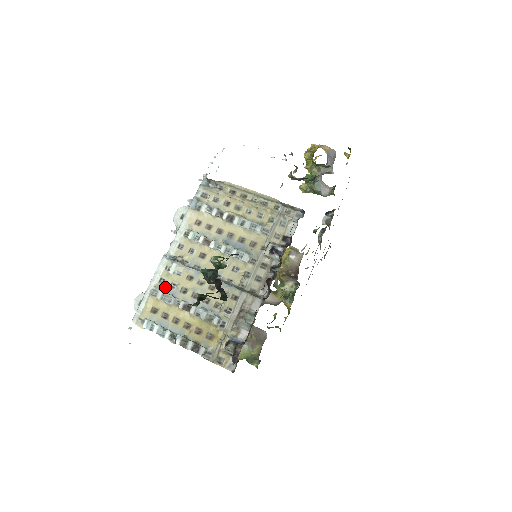
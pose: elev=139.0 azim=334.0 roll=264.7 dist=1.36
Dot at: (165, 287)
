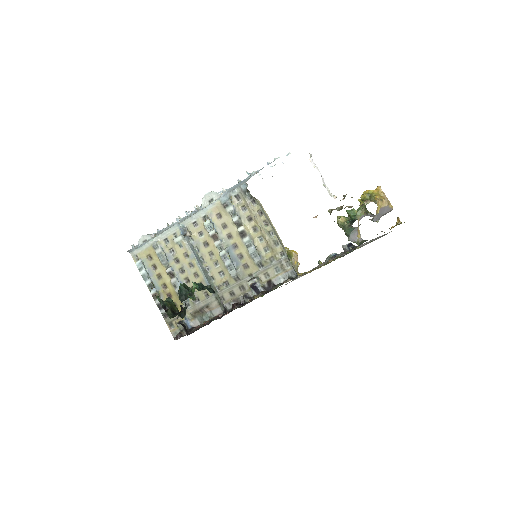
Dot at: (166, 247)
